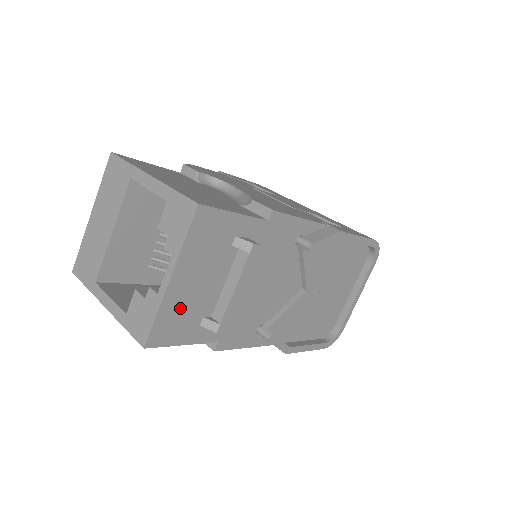
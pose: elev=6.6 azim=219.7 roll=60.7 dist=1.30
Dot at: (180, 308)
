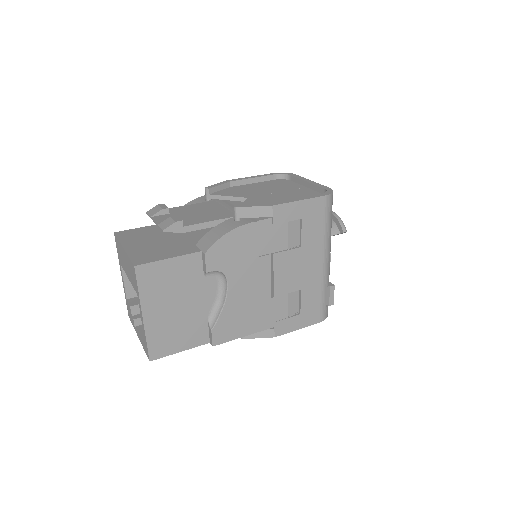
Dot at: occluded
